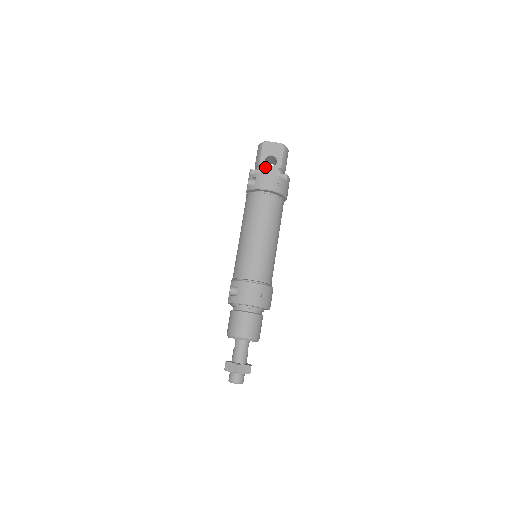
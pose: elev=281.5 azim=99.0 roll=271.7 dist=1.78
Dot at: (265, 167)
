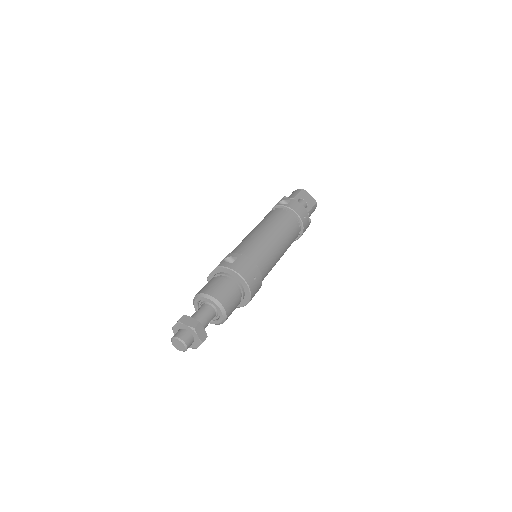
Dot at: occluded
